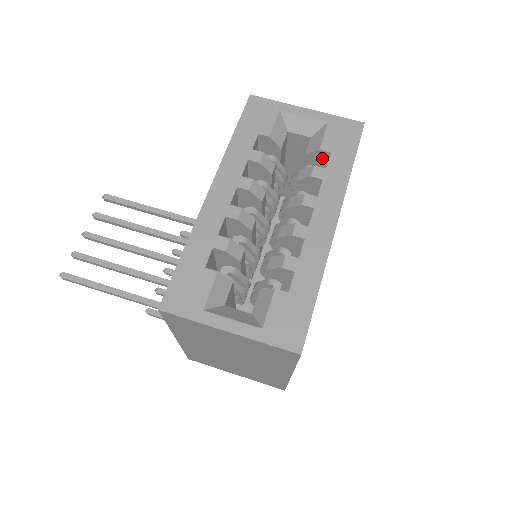
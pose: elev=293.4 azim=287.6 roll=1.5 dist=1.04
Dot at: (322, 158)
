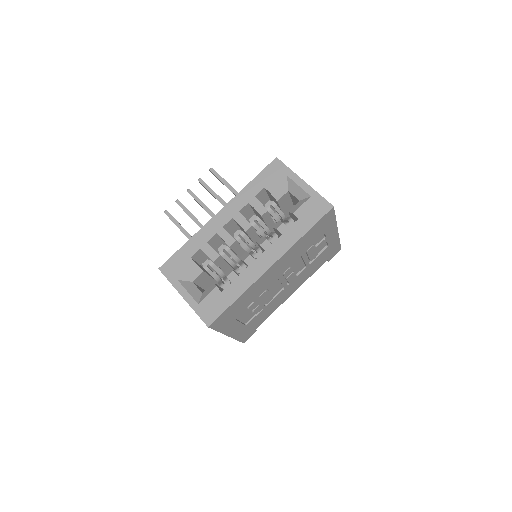
Dot at: (296, 218)
